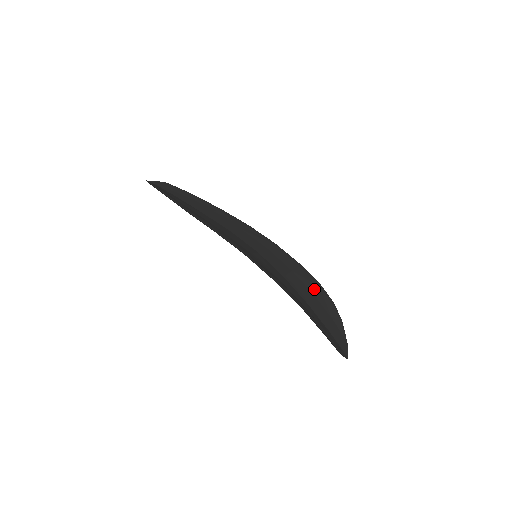
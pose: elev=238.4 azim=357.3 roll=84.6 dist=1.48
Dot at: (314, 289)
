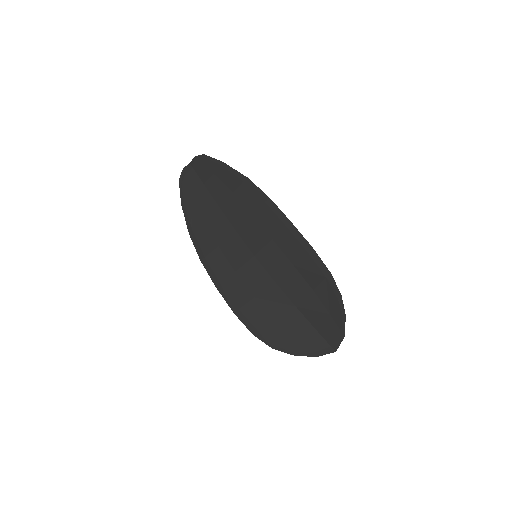
Dot at: (316, 283)
